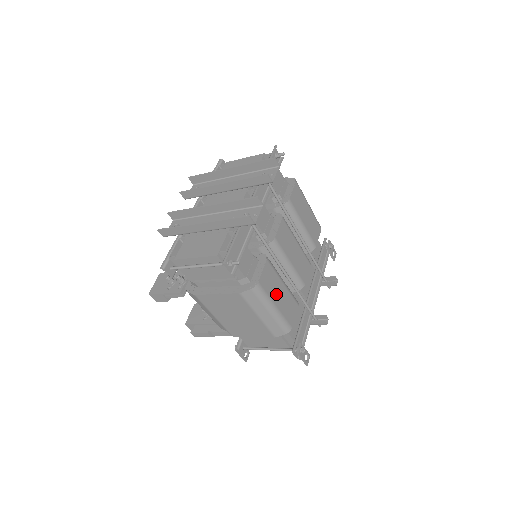
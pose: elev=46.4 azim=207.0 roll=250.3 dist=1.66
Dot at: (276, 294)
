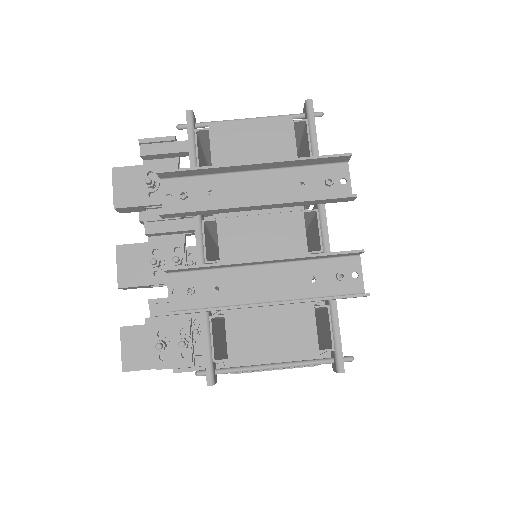
Dot at: occluded
